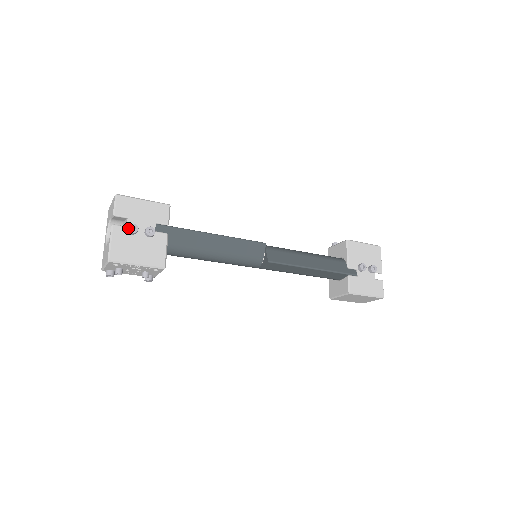
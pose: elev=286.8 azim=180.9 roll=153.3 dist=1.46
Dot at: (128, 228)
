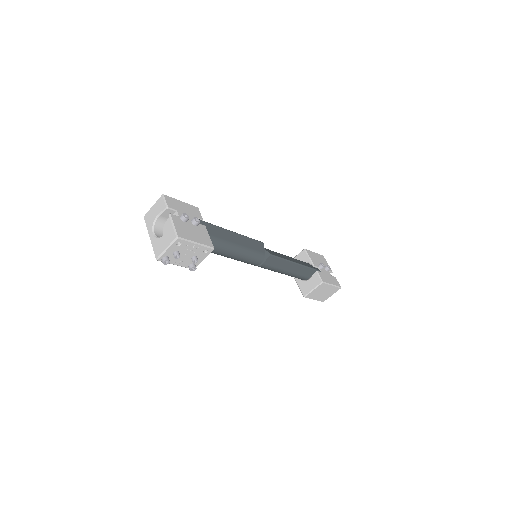
Dot at: (183, 215)
